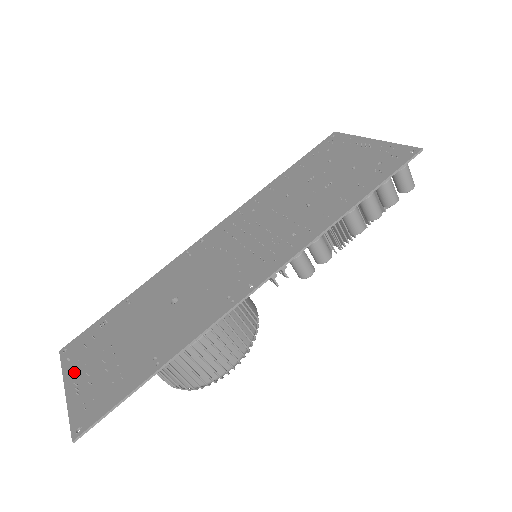
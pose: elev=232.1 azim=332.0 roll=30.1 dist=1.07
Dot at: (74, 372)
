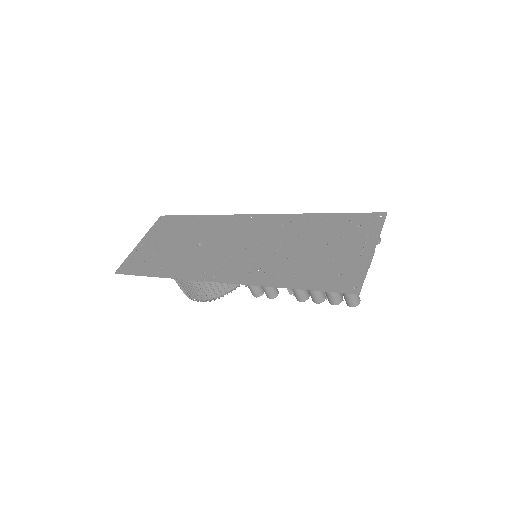
Dot at: (149, 237)
